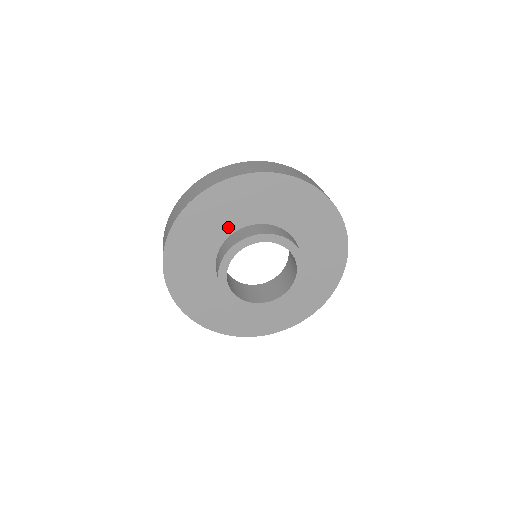
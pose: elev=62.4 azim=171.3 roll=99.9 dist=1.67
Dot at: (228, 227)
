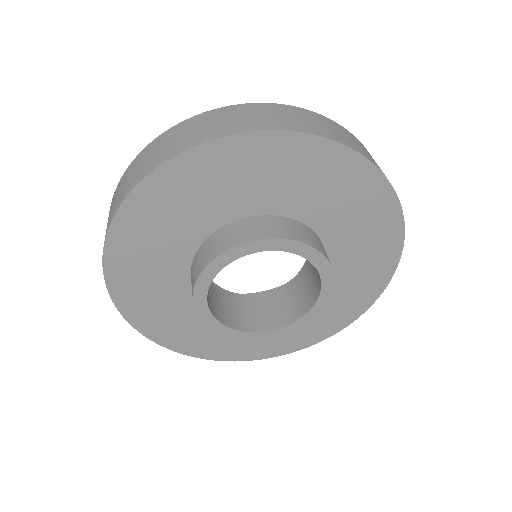
Dot at: (257, 203)
